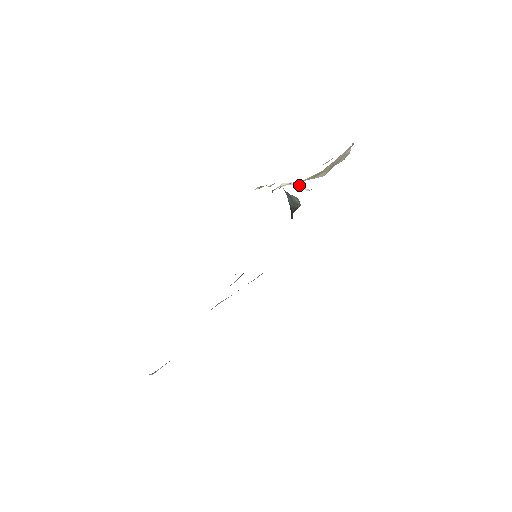
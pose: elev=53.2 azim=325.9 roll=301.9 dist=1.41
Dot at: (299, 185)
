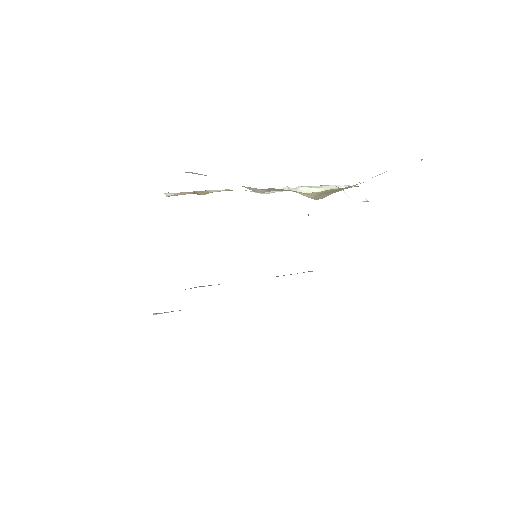
Dot at: (351, 190)
